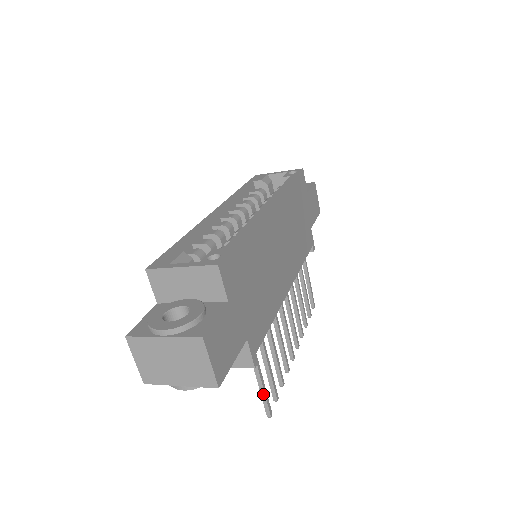
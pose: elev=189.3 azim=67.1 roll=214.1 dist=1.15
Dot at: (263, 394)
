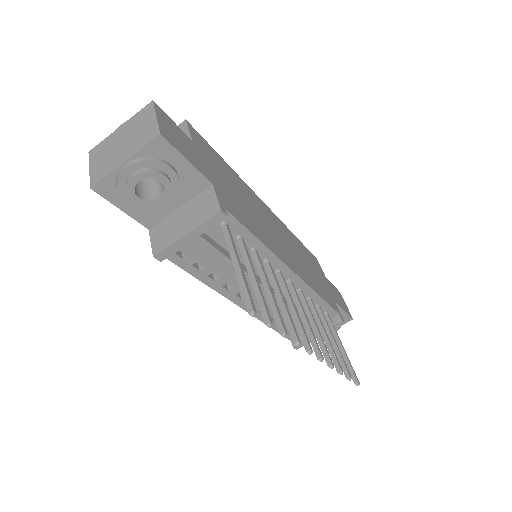
Dot at: (241, 279)
